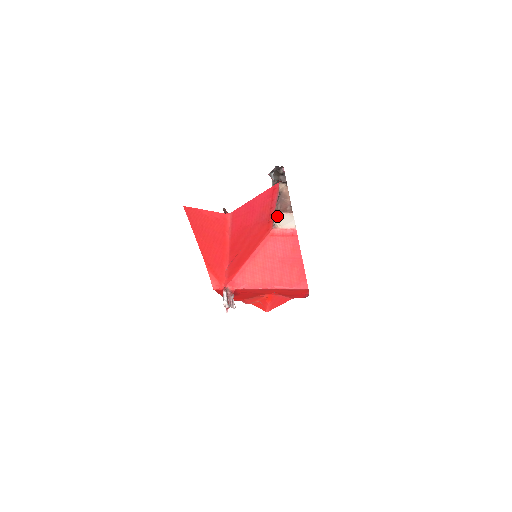
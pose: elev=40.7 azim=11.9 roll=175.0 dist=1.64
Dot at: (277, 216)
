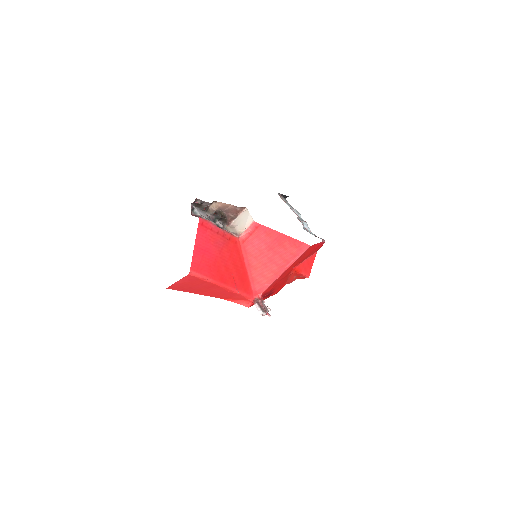
Dot at: (237, 222)
